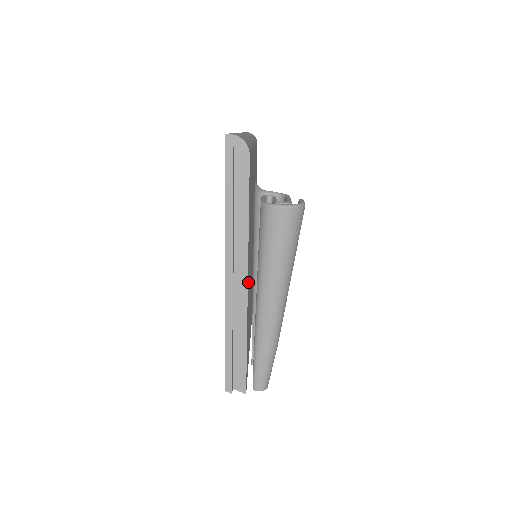
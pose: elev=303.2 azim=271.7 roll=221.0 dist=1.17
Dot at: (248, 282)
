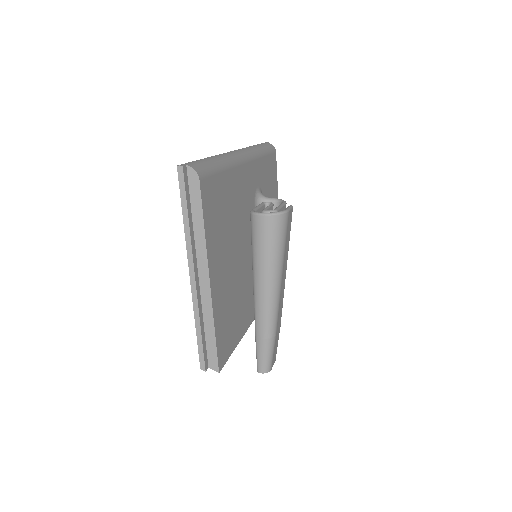
Dot at: (215, 281)
